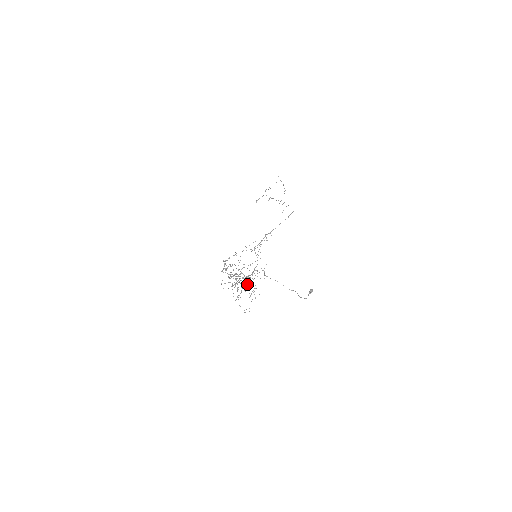
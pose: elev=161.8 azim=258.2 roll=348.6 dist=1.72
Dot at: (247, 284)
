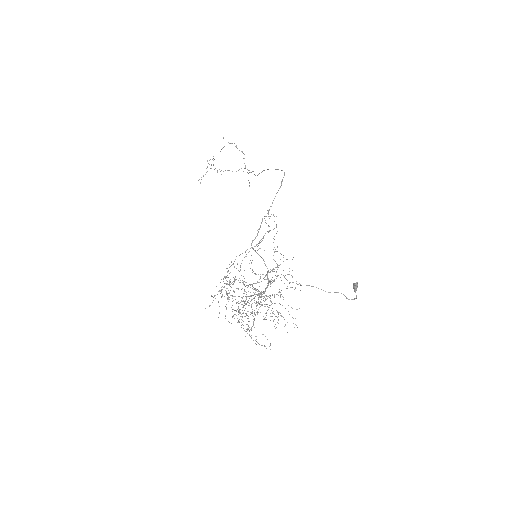
Dot at: (282, 305)
